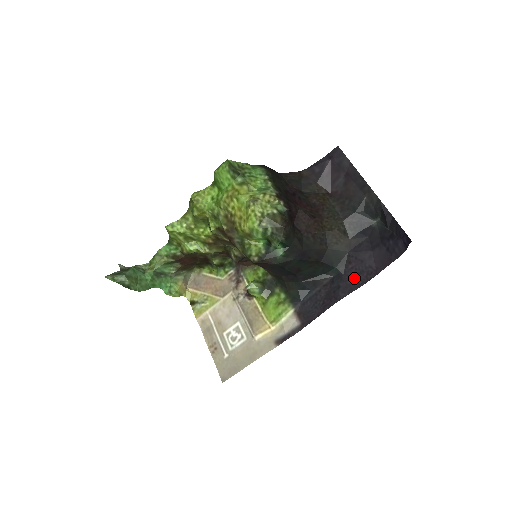
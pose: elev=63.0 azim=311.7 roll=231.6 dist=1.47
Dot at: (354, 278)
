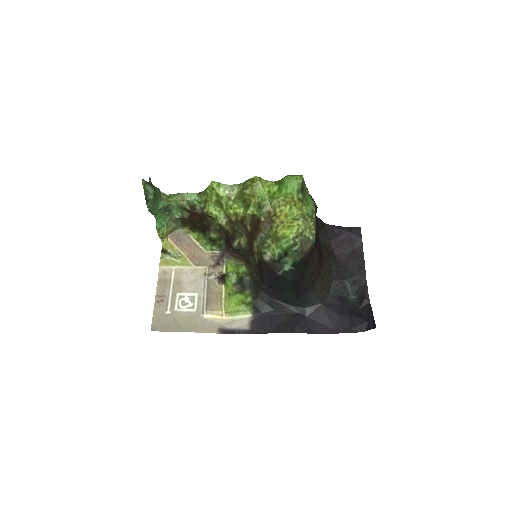
Dot at: (314, 324)
